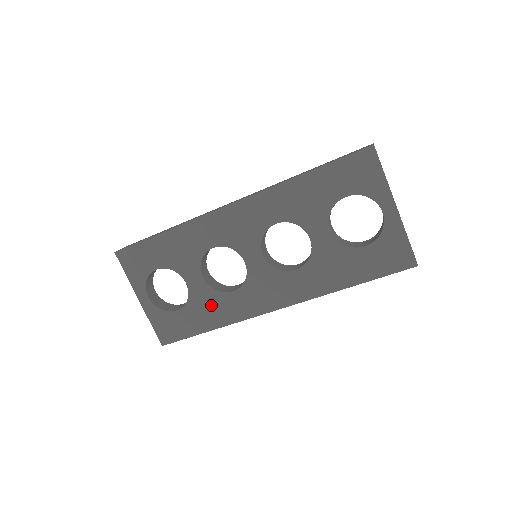
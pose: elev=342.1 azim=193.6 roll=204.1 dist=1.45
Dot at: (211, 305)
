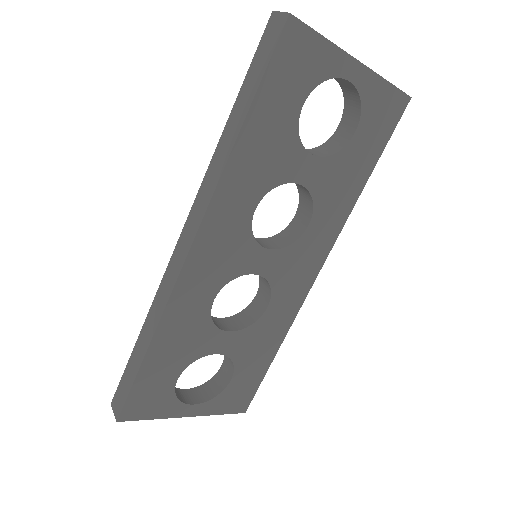
Dot at: (258, 339)
